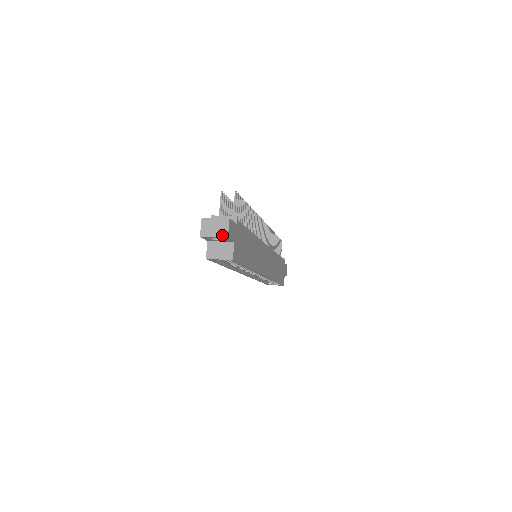
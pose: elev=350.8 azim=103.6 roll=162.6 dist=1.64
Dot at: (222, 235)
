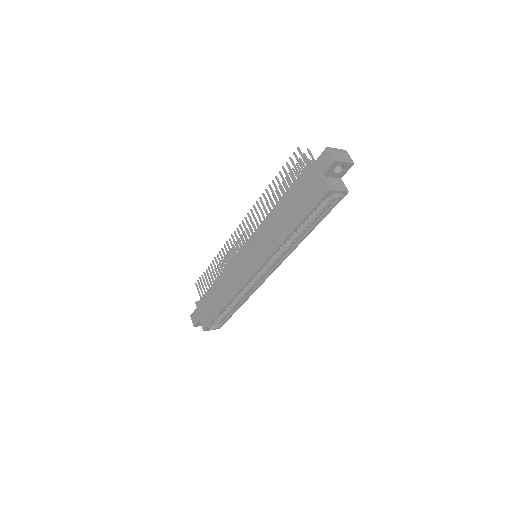
Dot at: (350, 161)
